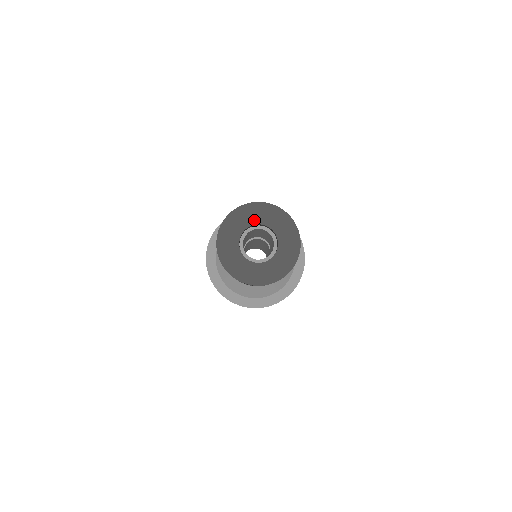
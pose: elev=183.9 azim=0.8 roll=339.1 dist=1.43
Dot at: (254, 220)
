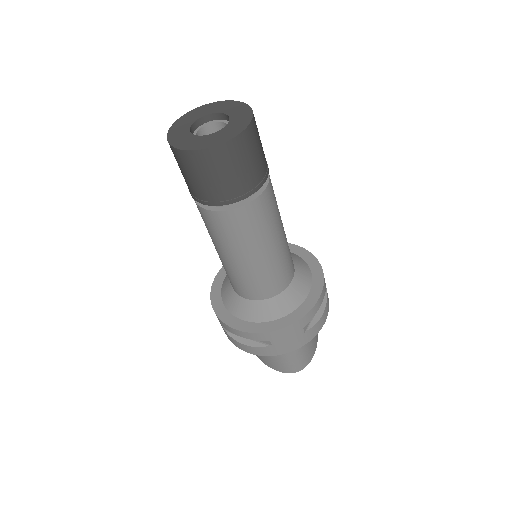
Dot at: (193, 119)
